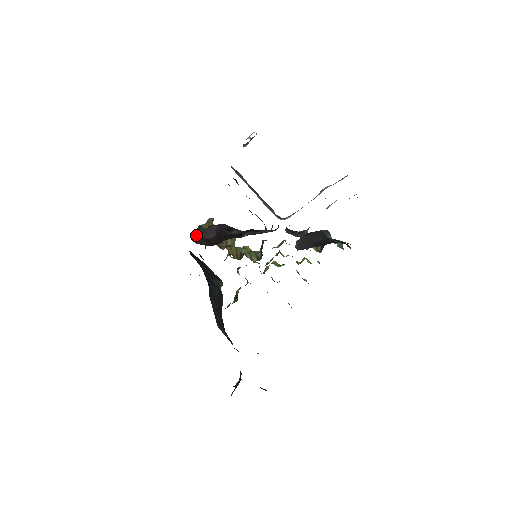
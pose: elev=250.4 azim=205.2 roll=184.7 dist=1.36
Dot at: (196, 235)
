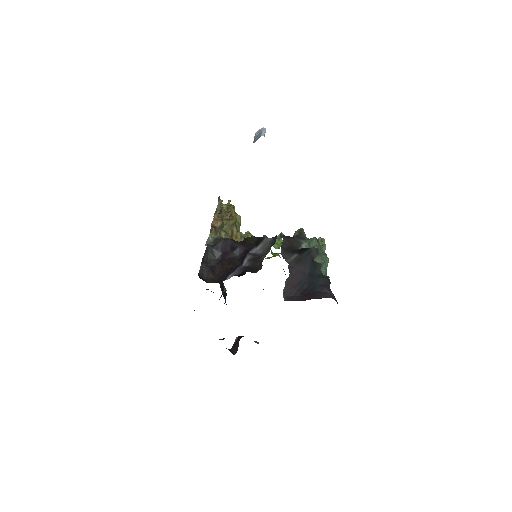
Dot at: (204, 259)
